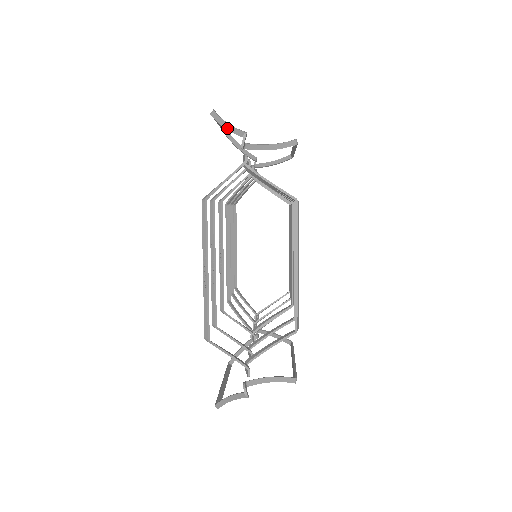
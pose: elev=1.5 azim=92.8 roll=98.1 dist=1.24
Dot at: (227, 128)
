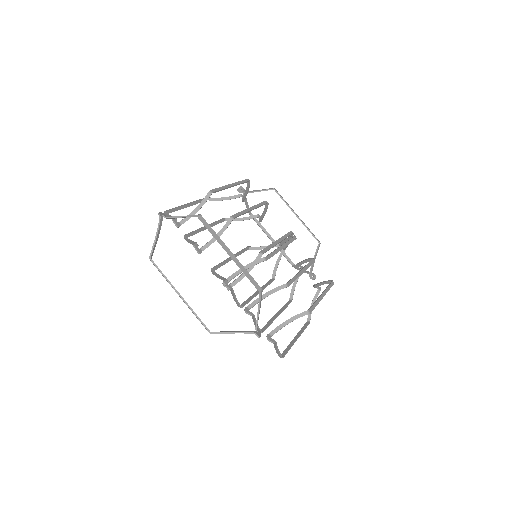
Dot at: (245, 202)
